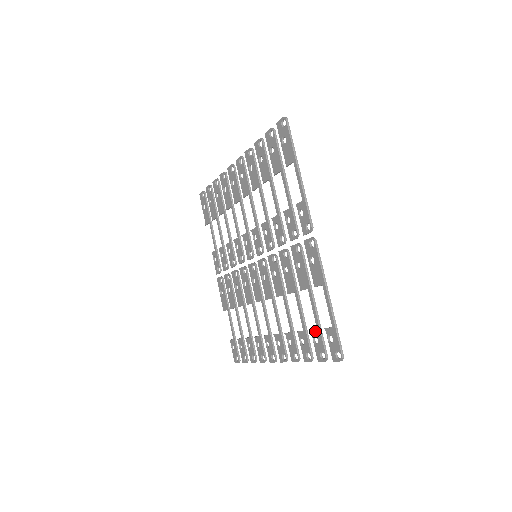
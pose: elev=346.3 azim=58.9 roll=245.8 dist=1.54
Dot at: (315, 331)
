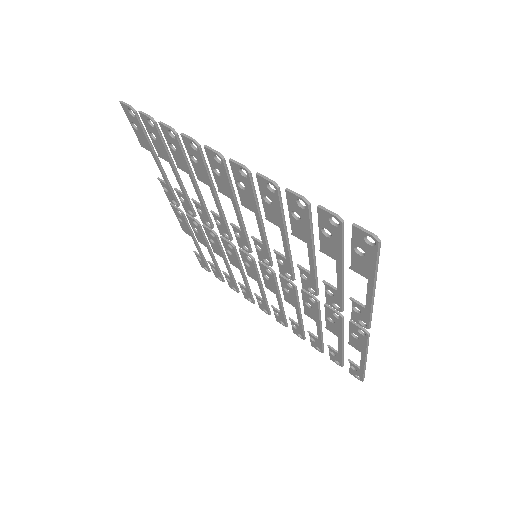
Dot at: (335, 352)
